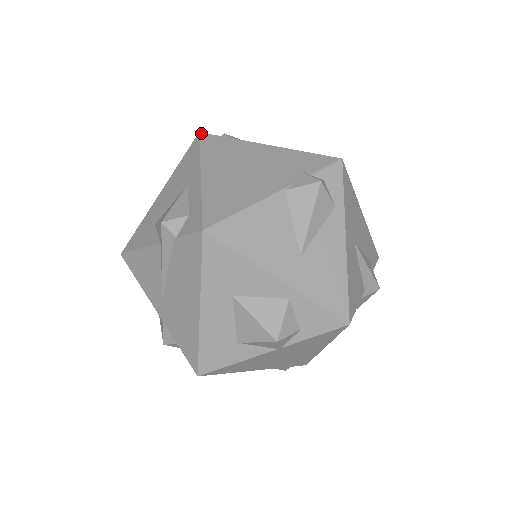
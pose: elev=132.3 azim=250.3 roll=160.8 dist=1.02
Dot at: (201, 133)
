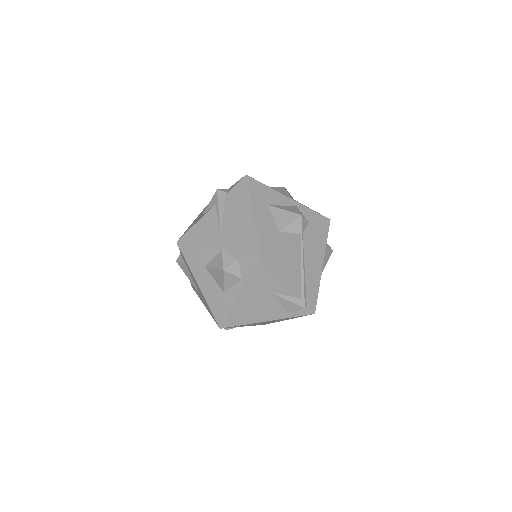
Dot at: occluded
